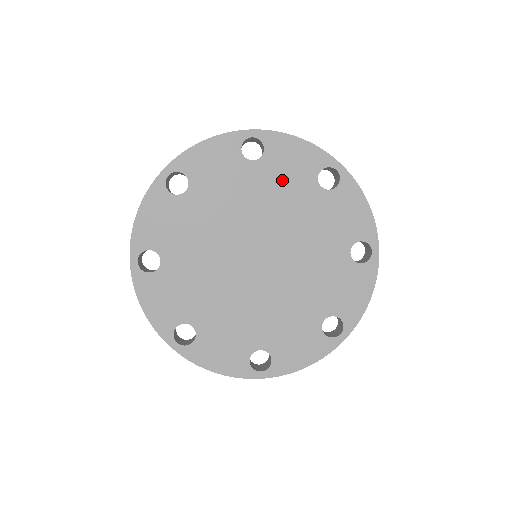
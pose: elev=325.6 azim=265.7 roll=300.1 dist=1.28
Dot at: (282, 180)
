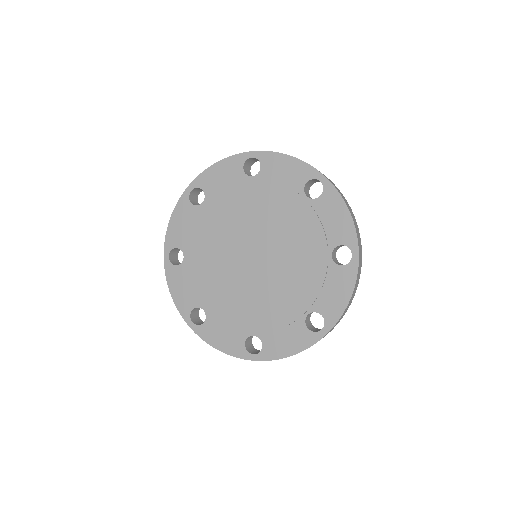
Dot at: (274, 192)
